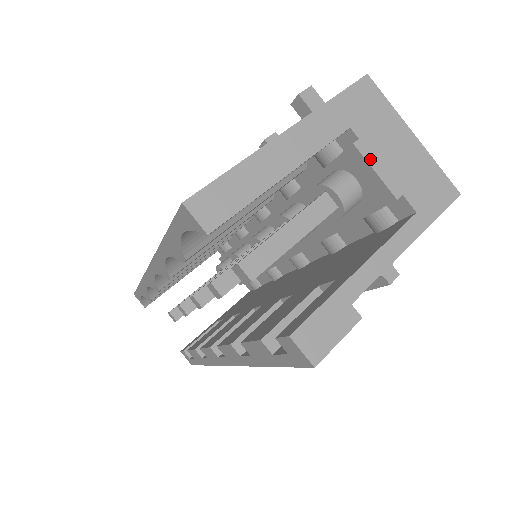
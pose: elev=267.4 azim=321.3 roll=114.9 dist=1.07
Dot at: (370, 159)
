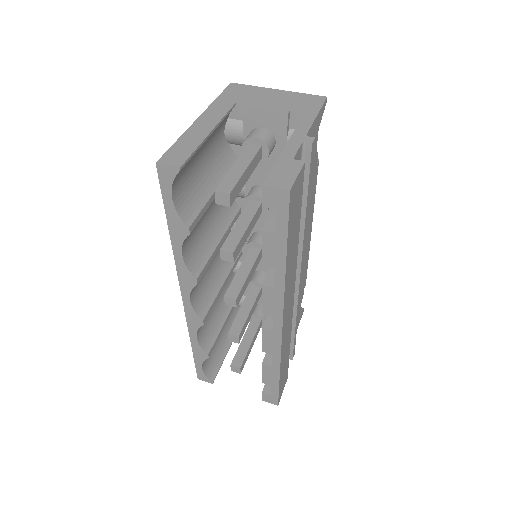
Dot at: (258, 107)
